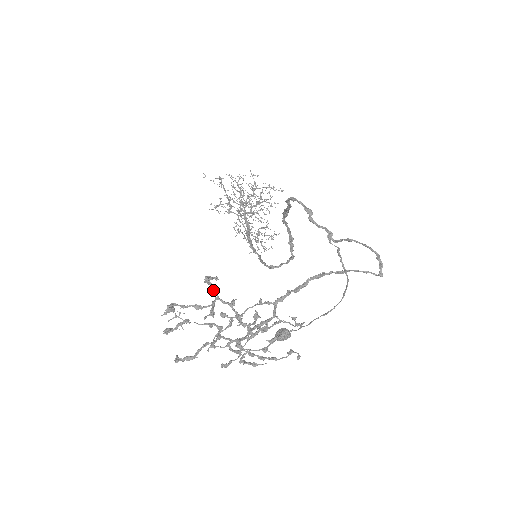
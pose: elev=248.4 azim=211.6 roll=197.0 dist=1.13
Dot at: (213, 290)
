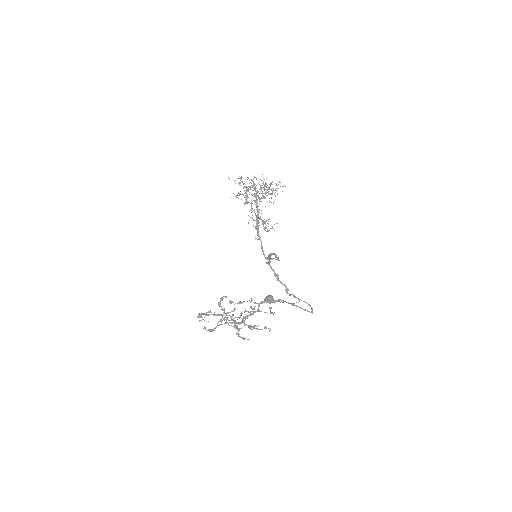
Dot at: (222, 310)
